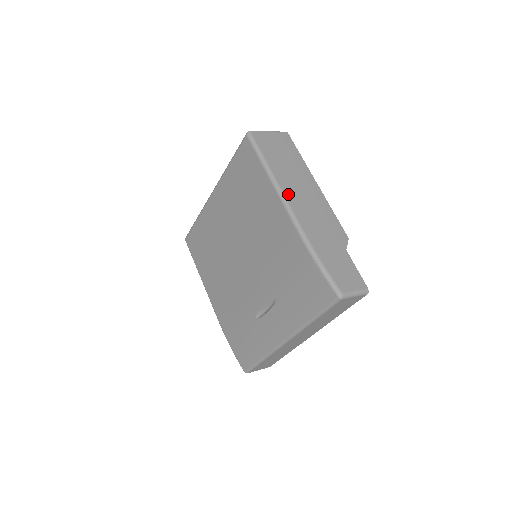
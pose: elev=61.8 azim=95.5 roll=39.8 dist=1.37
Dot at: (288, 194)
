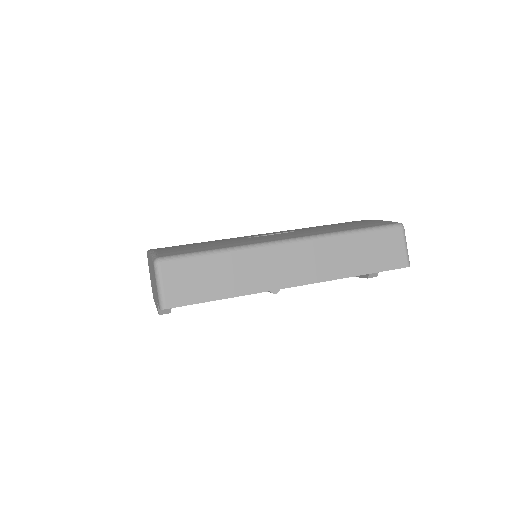
Dot at: occluded
